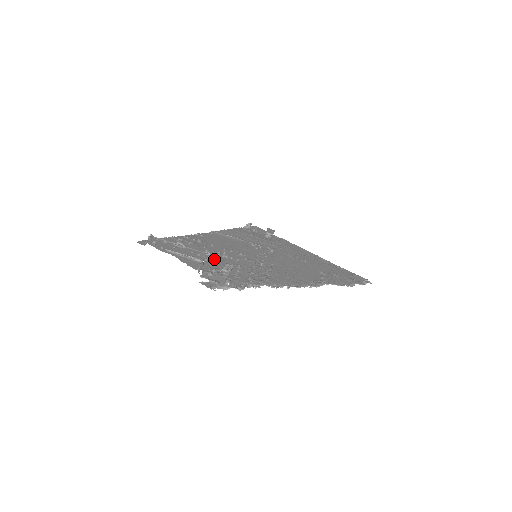
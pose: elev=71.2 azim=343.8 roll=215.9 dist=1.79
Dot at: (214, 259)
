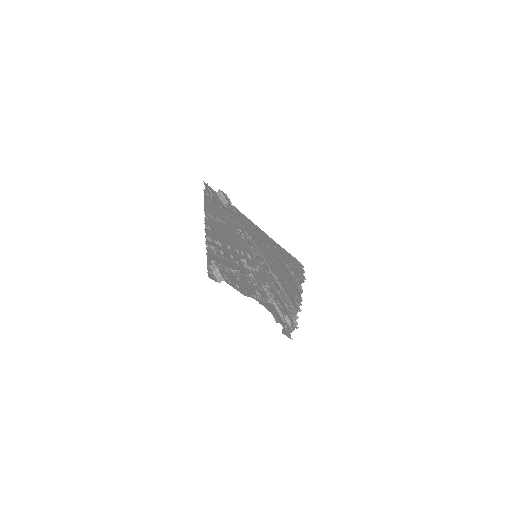
Dot at: occluded
